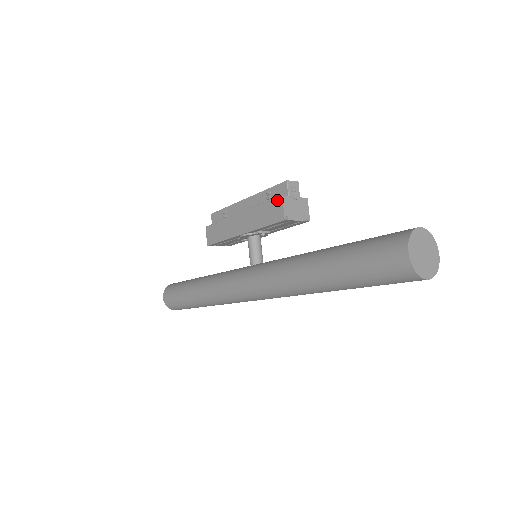
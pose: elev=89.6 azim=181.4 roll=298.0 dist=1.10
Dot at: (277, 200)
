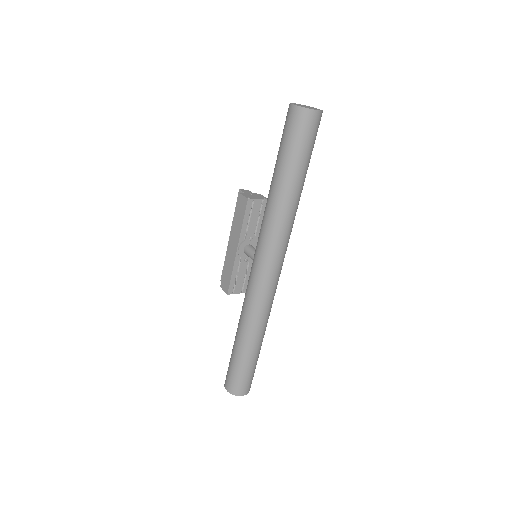
Dot at: (239, 199)
